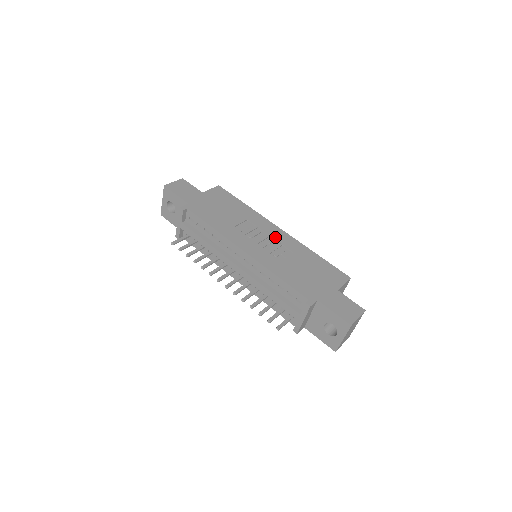
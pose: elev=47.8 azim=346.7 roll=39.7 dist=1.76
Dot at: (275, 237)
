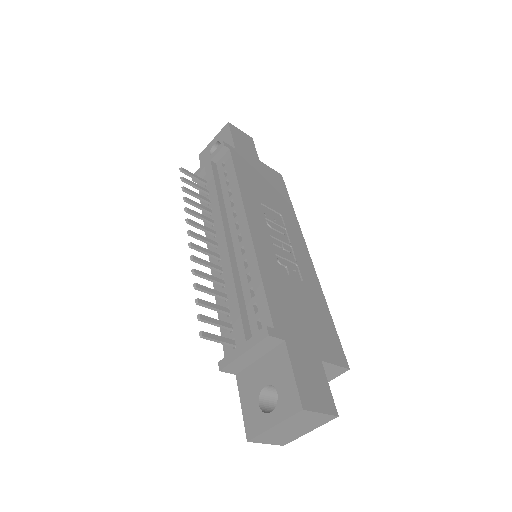
Dot at: (296, 252)
